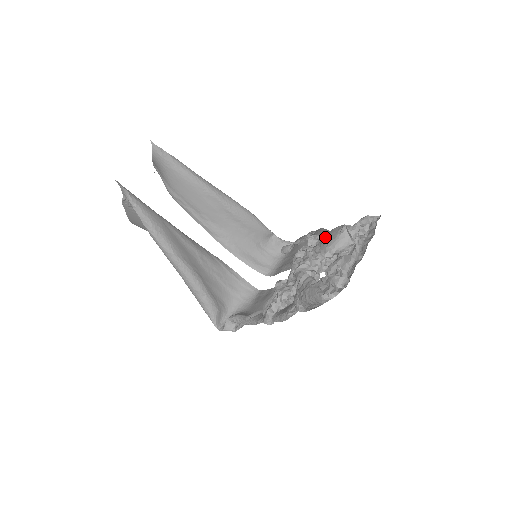
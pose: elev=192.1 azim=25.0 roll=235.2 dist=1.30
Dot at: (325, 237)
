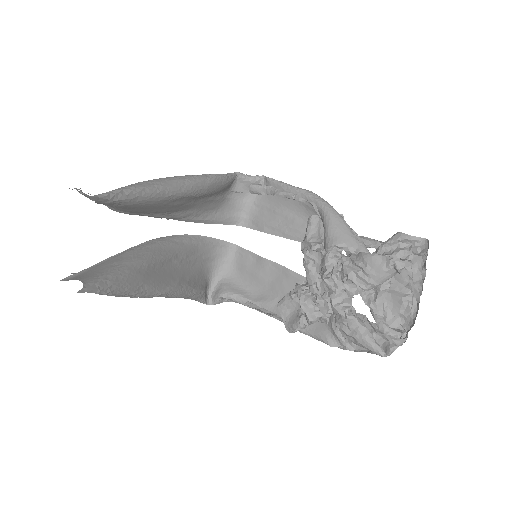
Dot at: (361, 262)
